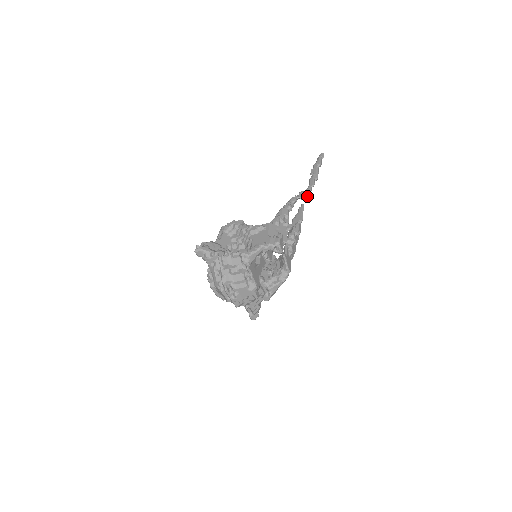
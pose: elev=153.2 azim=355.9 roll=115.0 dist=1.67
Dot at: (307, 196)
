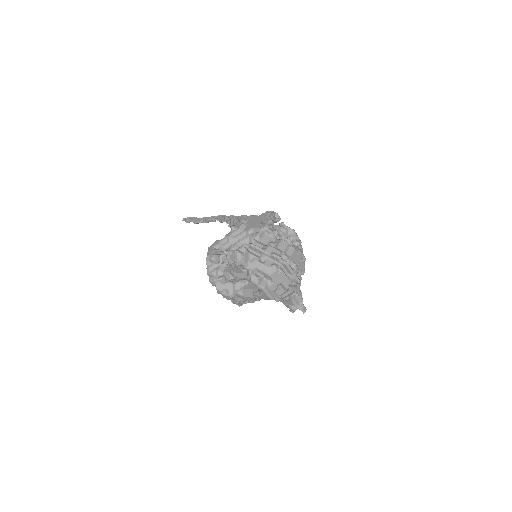
Dot at: occluded
